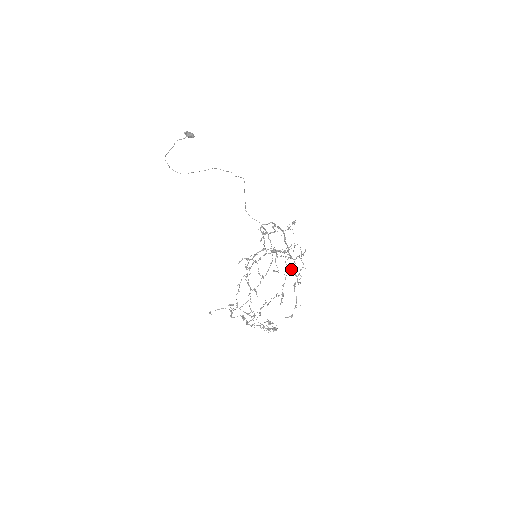
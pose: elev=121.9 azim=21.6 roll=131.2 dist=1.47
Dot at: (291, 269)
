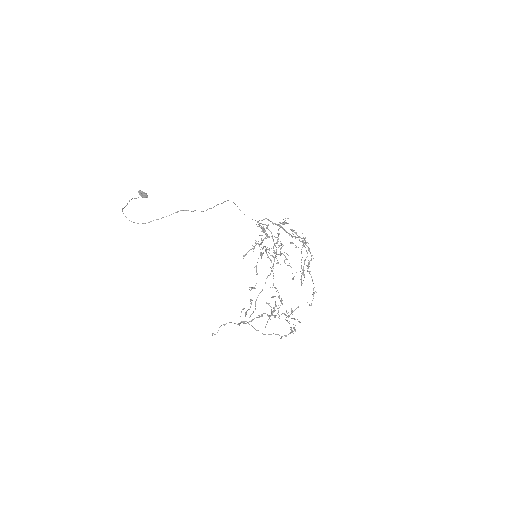
Dot at: (304, 245)
